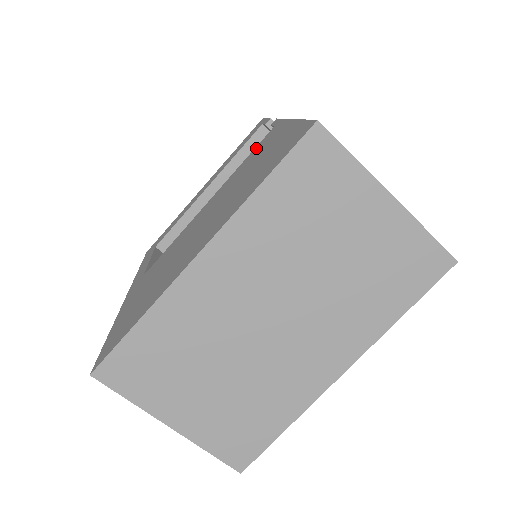
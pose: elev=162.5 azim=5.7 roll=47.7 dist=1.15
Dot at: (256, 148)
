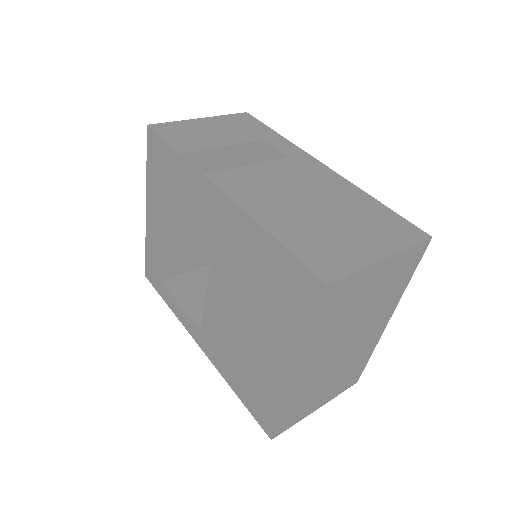
Dot at: (220, 225)
